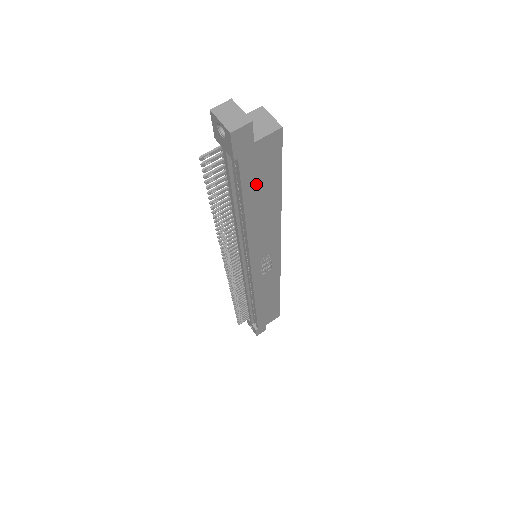
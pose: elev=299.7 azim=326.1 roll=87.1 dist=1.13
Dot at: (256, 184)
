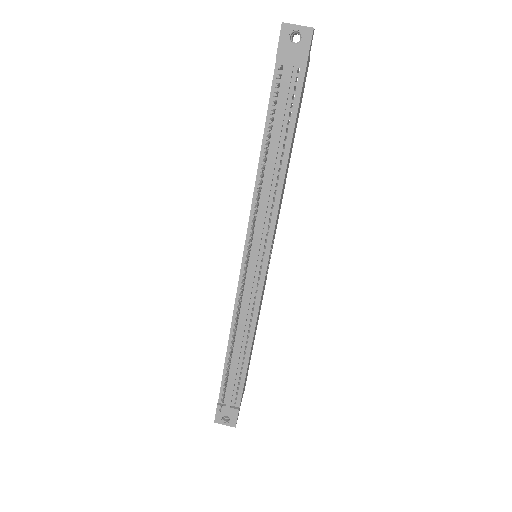
Dot at: occluded
